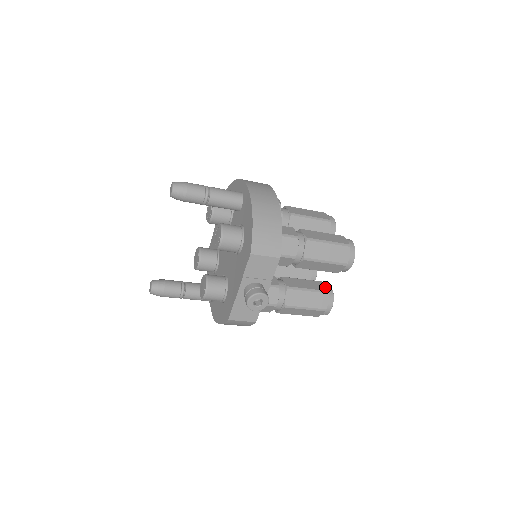
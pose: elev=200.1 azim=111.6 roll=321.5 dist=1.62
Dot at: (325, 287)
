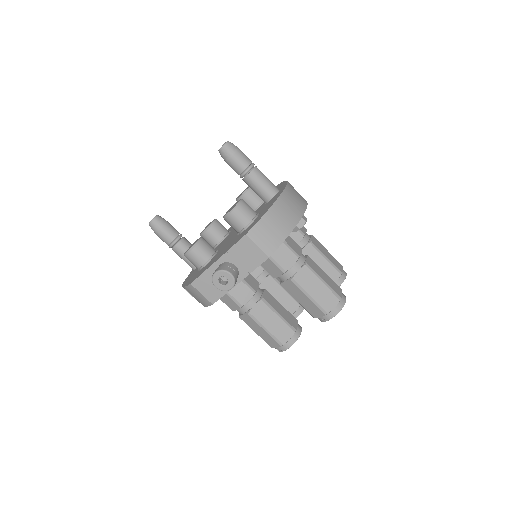
Dot at: (296, 325)
